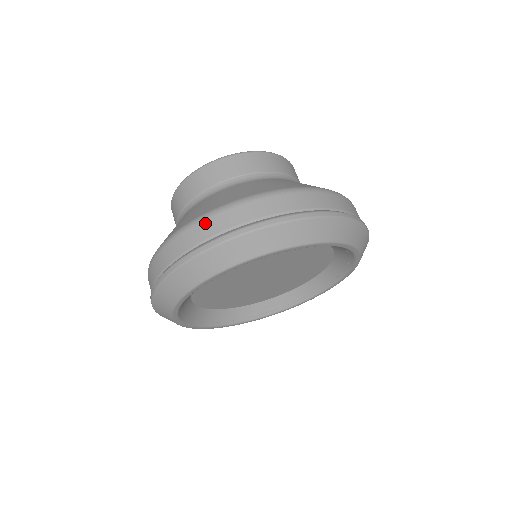
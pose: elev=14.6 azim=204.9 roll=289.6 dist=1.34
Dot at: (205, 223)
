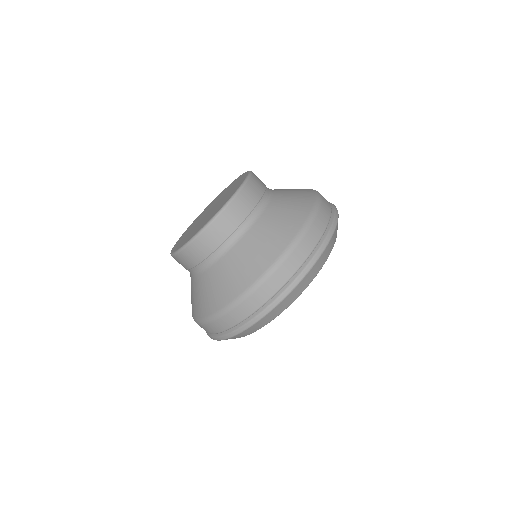
Dot at: (235, 311)
